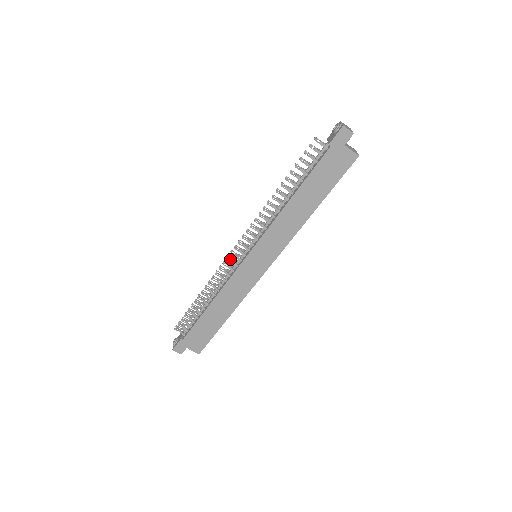
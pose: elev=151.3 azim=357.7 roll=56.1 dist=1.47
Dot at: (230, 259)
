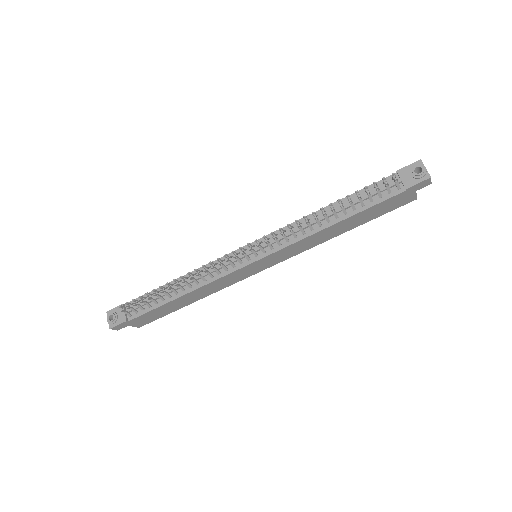
Dot at: (229, 260)
